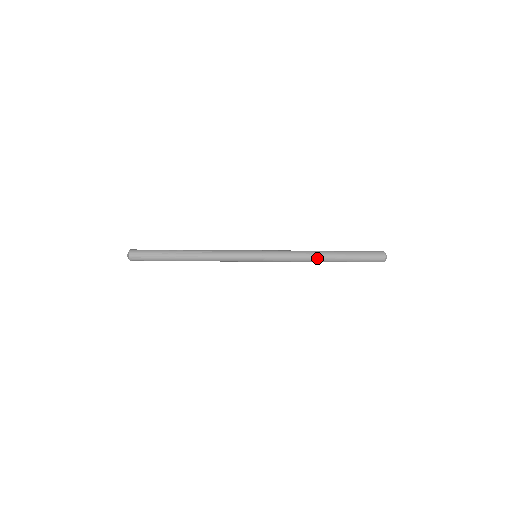
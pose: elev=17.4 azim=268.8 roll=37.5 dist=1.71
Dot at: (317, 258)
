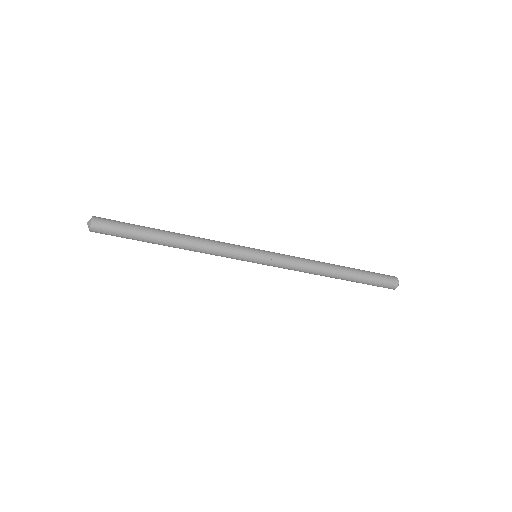
Dot at: (328, 268)
